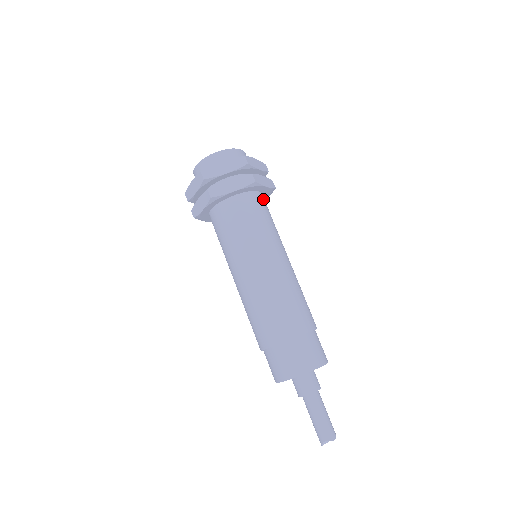
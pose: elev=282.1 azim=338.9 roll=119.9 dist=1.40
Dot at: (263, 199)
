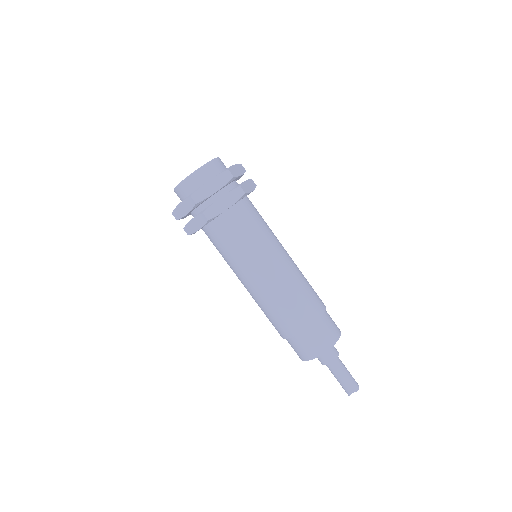
Dot at: (250, 202)
